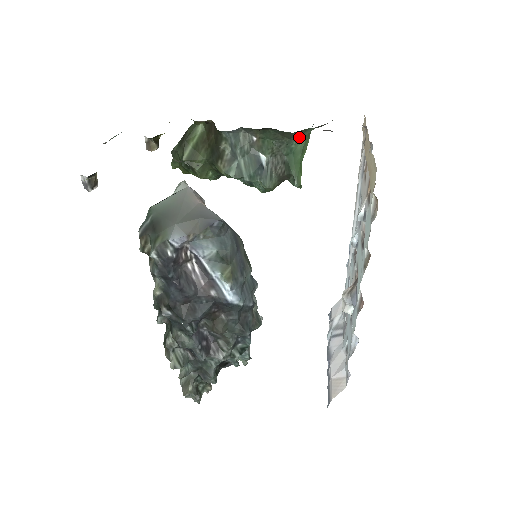
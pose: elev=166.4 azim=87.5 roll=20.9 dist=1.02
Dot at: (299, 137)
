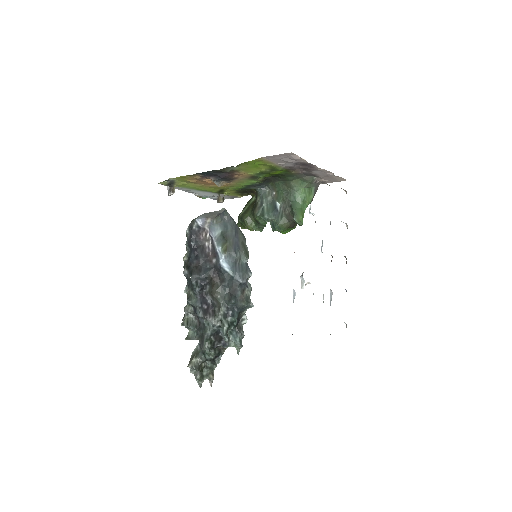
Dot at: (298, 188)
